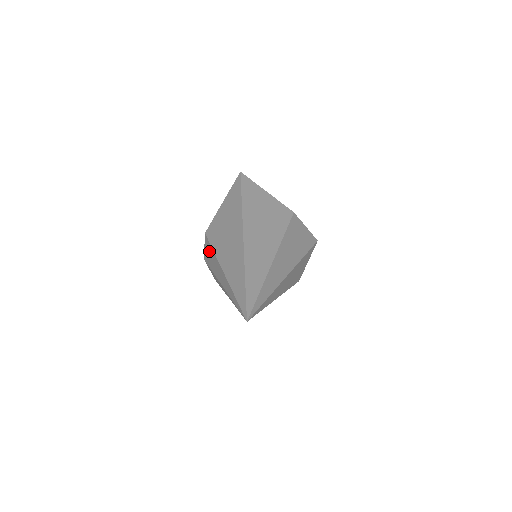
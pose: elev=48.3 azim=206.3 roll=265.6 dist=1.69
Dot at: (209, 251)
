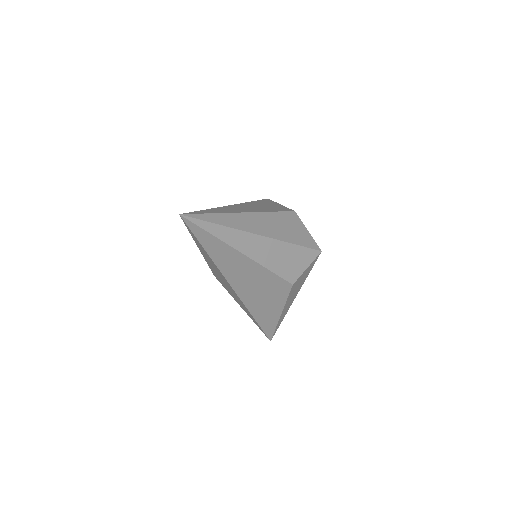
Dot at: occluded
